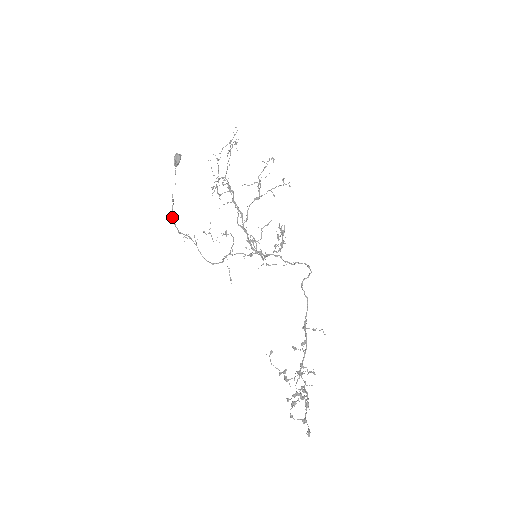
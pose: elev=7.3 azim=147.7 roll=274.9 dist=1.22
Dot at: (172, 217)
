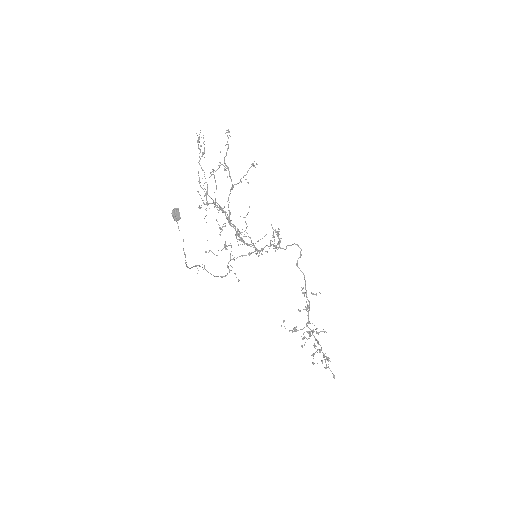
Dot at: occluded
